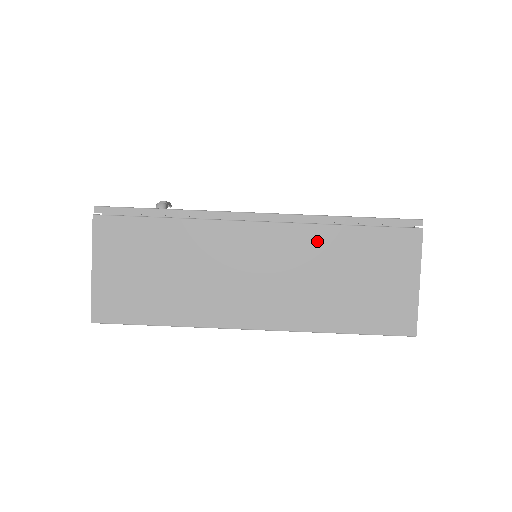
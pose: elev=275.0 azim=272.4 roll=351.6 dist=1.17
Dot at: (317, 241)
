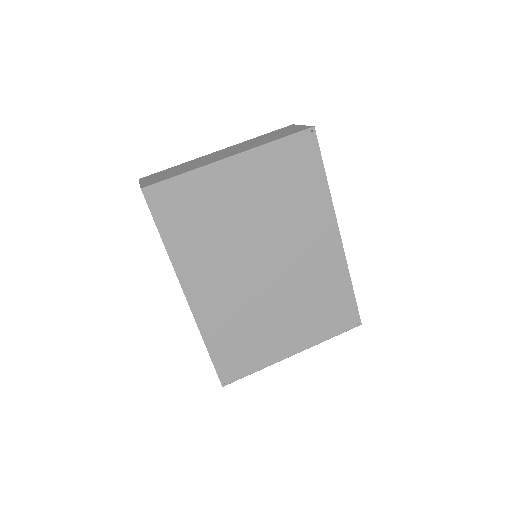
Dot at: occluded
